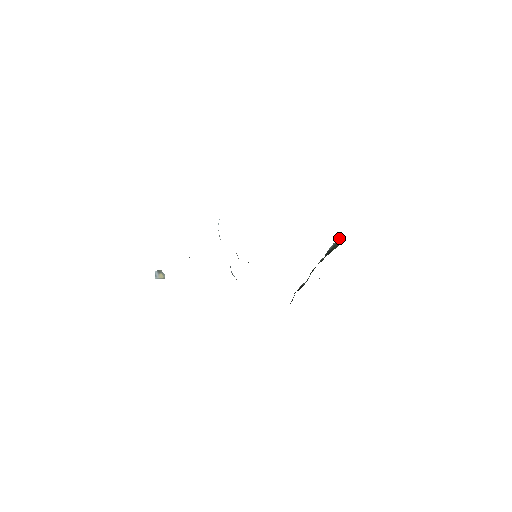
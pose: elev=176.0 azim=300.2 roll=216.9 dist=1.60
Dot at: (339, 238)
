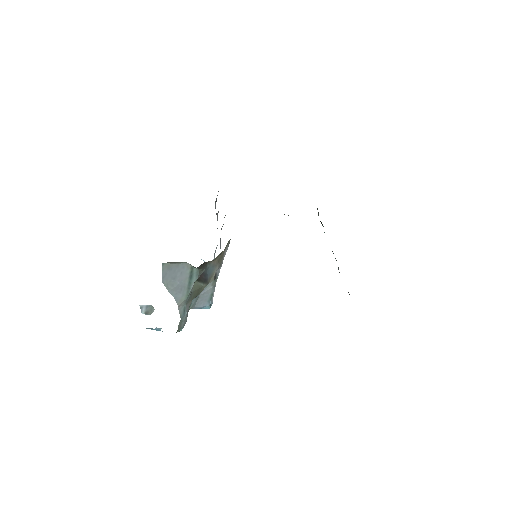
Dot at: (317, 208)
